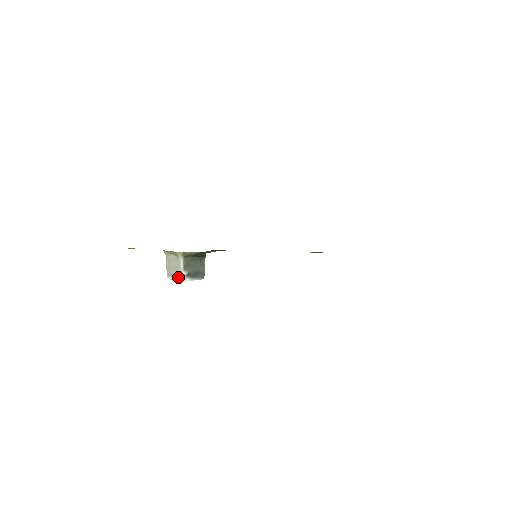
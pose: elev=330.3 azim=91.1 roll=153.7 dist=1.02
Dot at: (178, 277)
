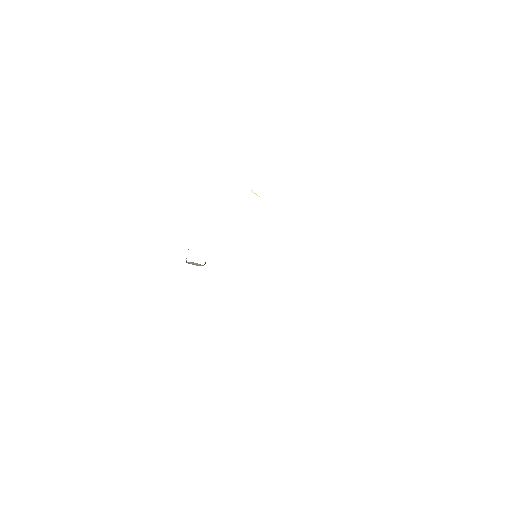
Dot at: occluded
